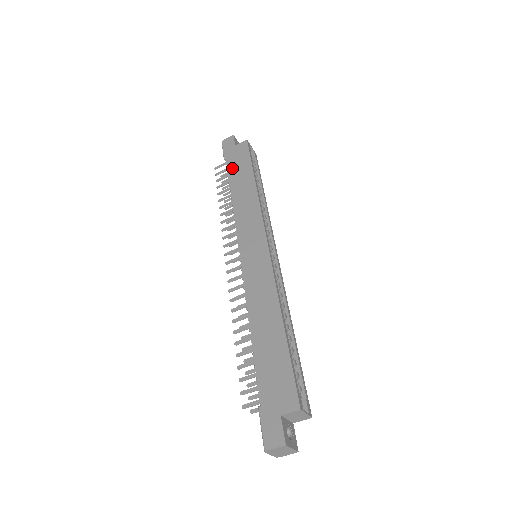
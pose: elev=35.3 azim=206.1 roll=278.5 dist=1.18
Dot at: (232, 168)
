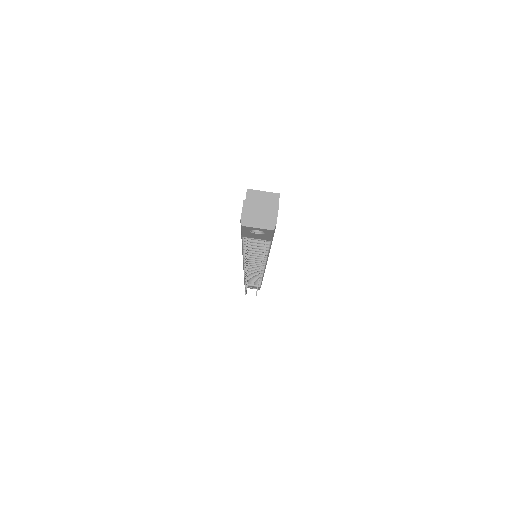
Dot at: occluded
